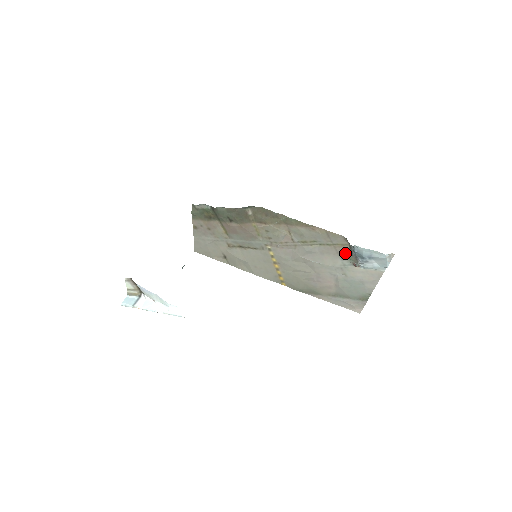
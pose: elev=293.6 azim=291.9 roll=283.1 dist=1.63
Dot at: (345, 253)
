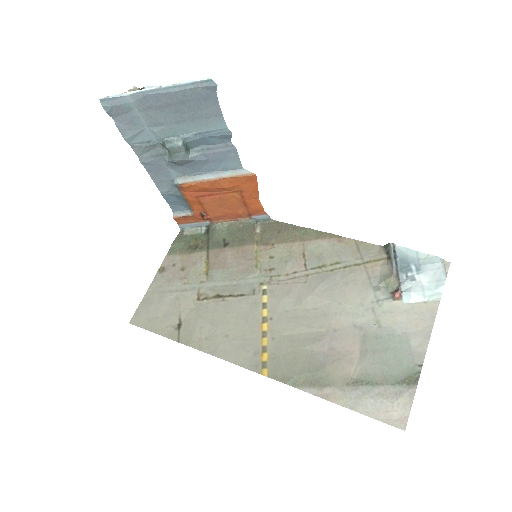
Dot at: (380, 277)
